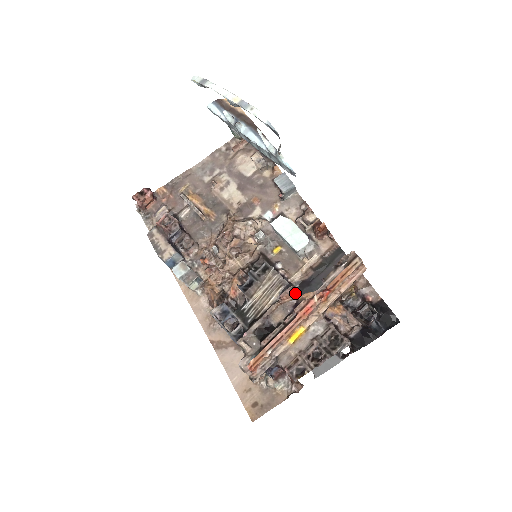
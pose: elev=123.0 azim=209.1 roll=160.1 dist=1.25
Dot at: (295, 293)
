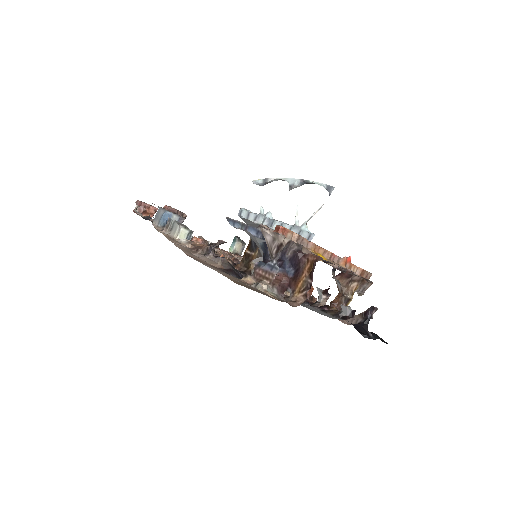
Dot at: occluded
